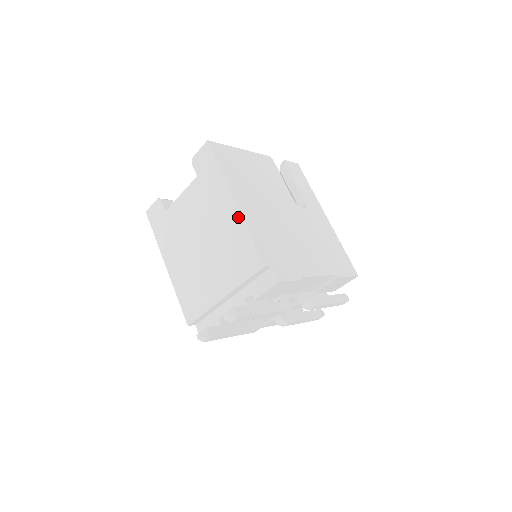
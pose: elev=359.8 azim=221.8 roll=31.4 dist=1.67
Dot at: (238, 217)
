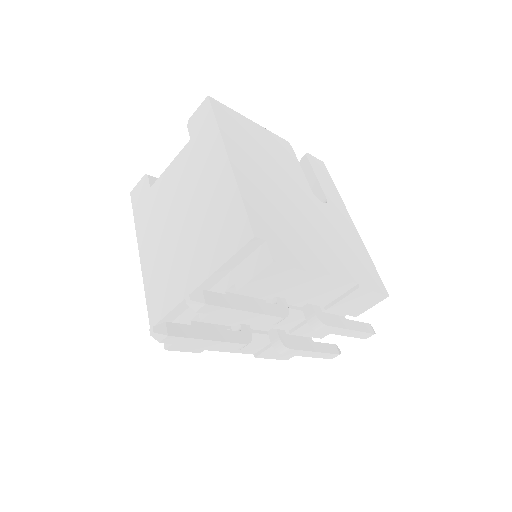
Dot at: (229, 178)
